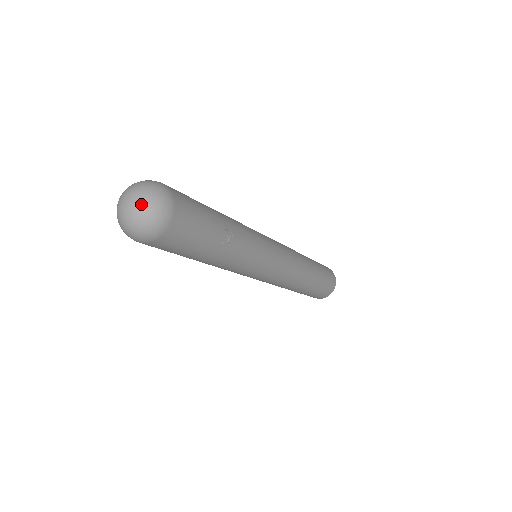
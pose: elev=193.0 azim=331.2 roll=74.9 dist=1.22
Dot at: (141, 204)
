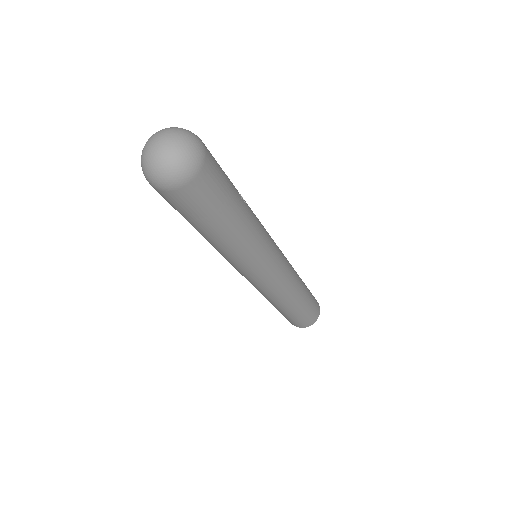
Dot at: (173, 134)
